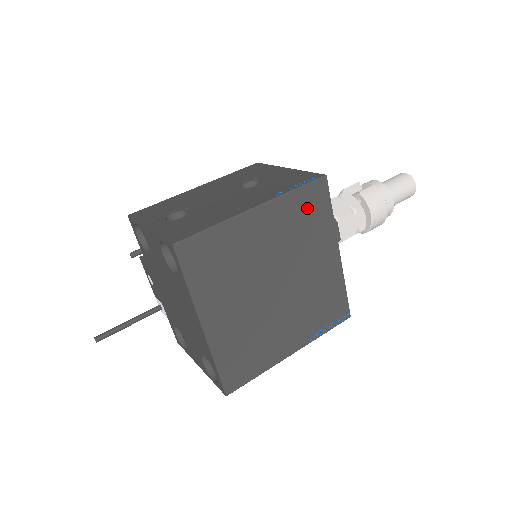
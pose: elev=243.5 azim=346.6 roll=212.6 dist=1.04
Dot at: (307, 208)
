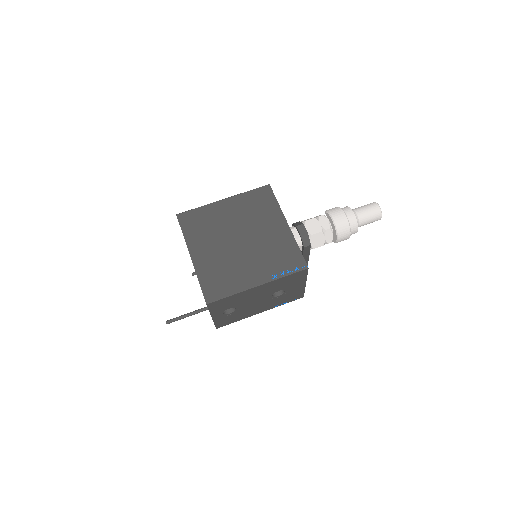
Dot at: (258, 200)
